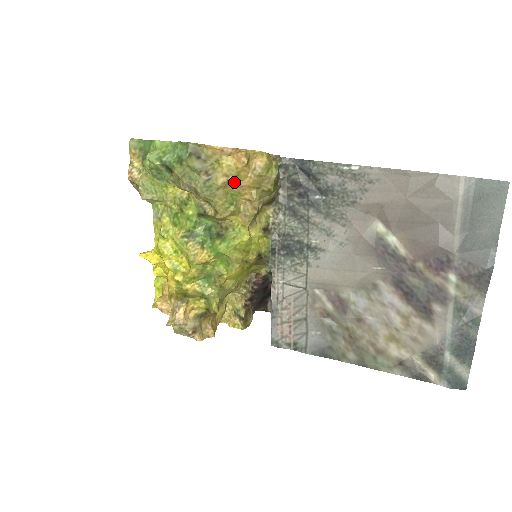
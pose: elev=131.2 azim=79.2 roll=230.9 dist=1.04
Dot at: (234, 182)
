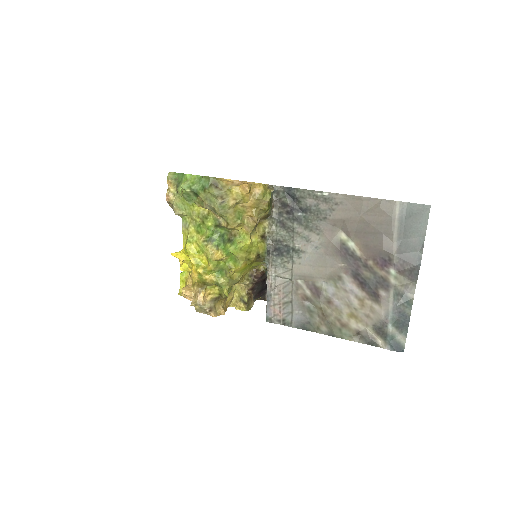
Dot at: (240, 204)
